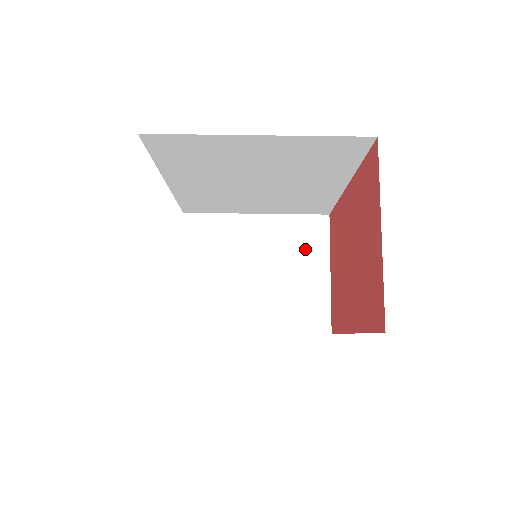
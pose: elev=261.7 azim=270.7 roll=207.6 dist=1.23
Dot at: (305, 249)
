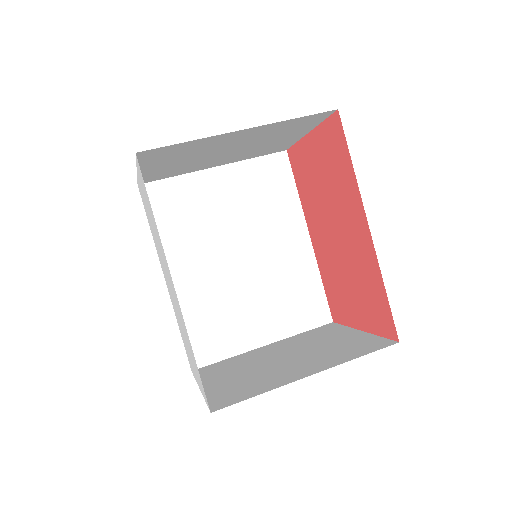
Dot at: (325, 335)
